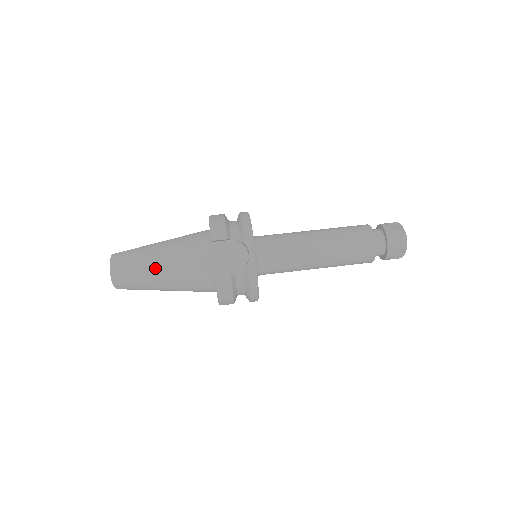
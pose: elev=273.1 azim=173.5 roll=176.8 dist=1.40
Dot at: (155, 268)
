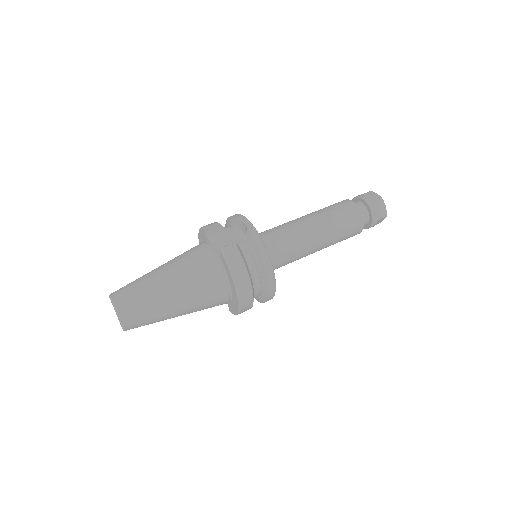
Dot at: (158, 277)
